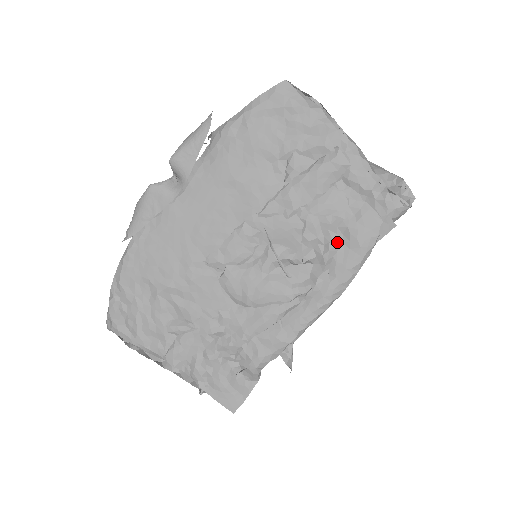
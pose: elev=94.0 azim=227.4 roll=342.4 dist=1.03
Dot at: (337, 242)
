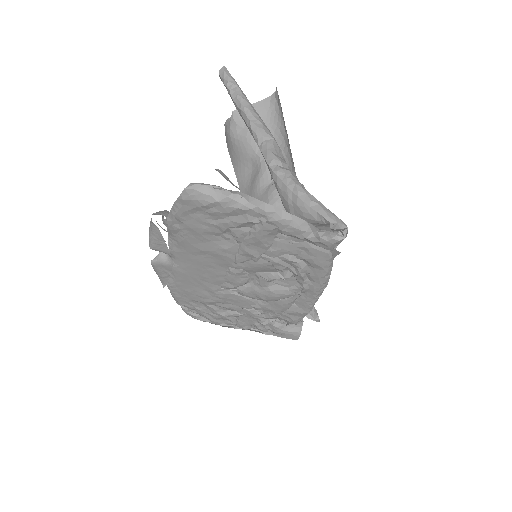
Dot at: (302, 267)
